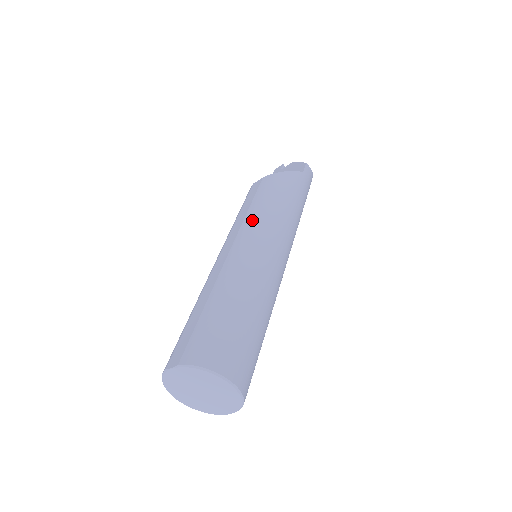
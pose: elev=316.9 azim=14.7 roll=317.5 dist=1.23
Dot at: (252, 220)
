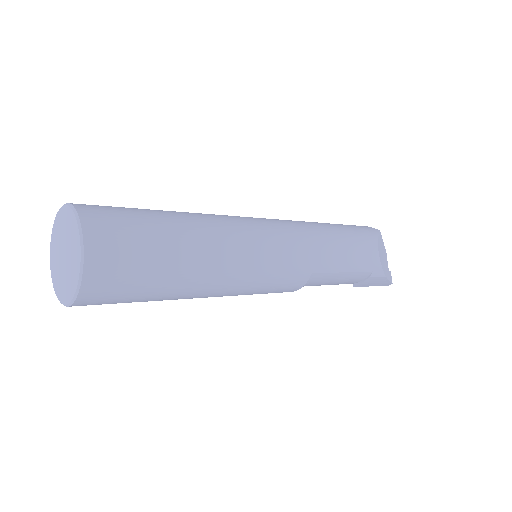
Dot at: occluded
